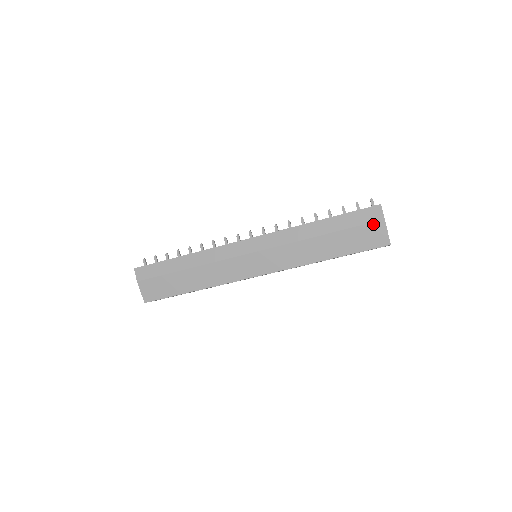
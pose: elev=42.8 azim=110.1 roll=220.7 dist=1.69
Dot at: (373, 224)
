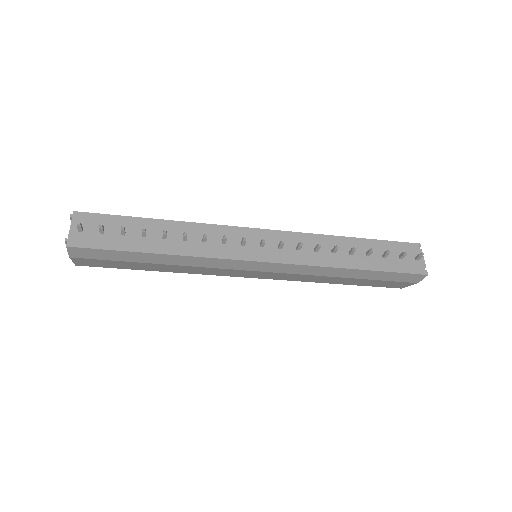
Dot at: (404, 283)
